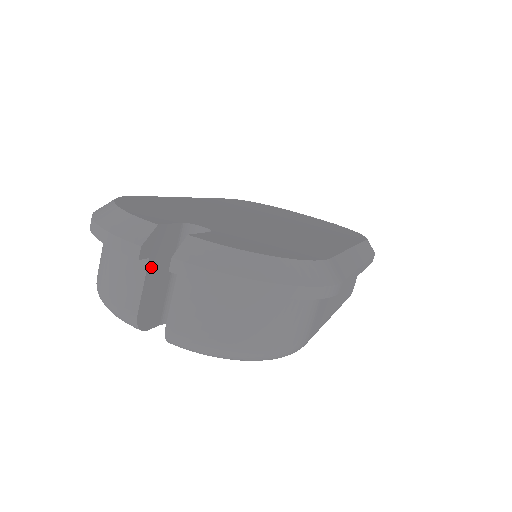
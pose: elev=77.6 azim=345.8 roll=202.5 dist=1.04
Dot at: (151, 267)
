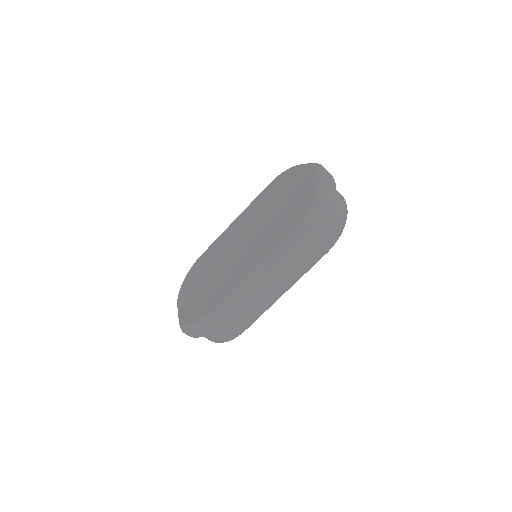
Dot at: occluded
